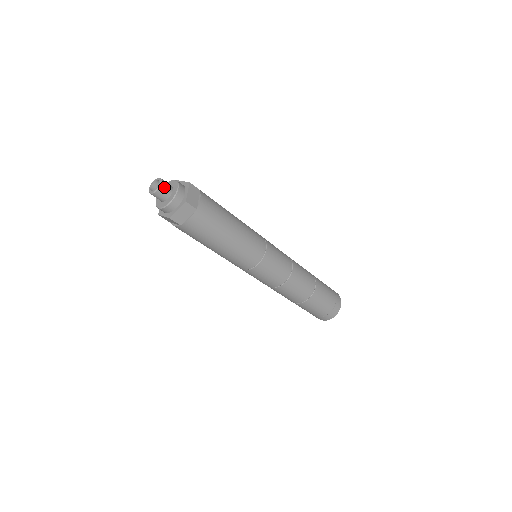
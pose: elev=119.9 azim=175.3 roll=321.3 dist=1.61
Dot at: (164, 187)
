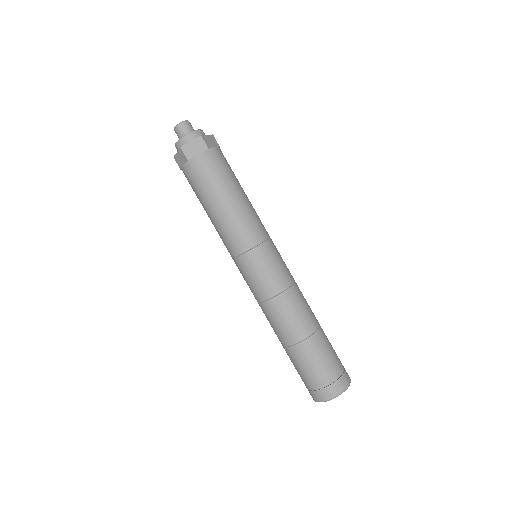
Dot at: (181, 128)
